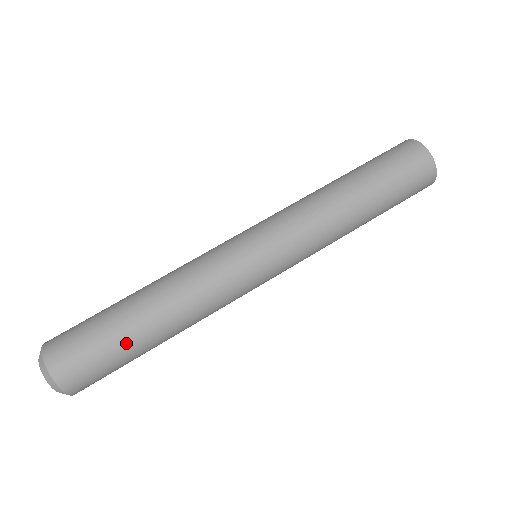
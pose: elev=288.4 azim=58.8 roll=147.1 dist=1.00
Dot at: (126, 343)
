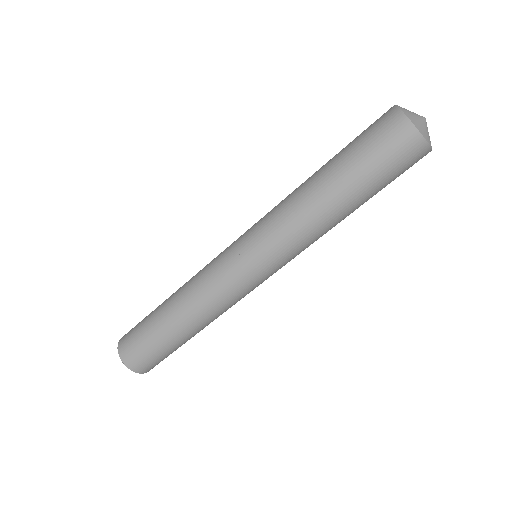
Dot at: occluded
